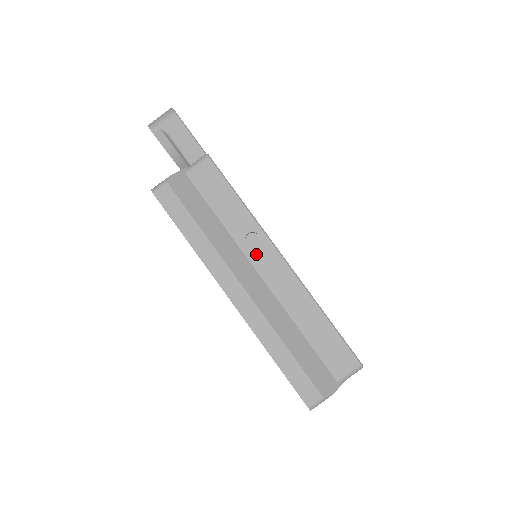
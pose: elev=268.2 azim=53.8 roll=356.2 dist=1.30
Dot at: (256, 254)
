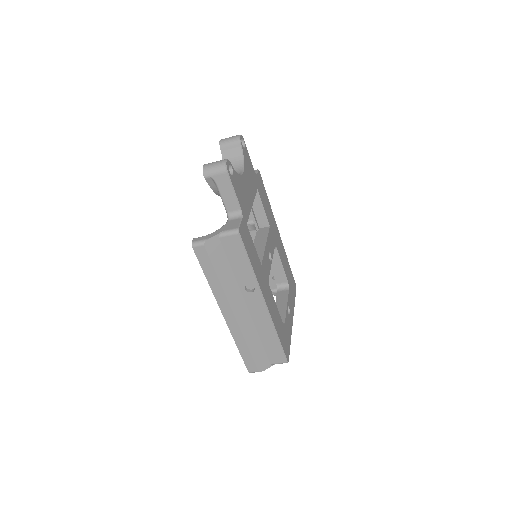
Dot at: (249, 296)
